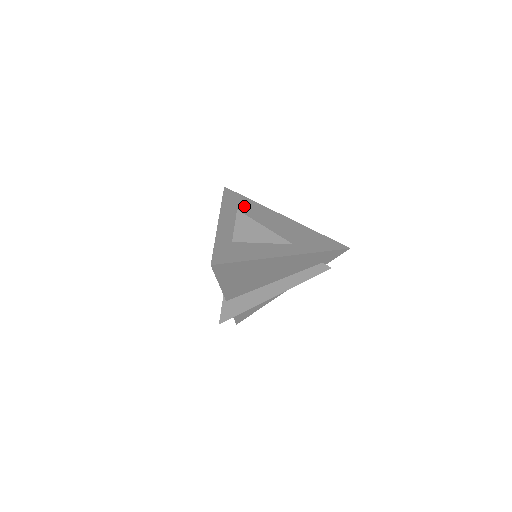
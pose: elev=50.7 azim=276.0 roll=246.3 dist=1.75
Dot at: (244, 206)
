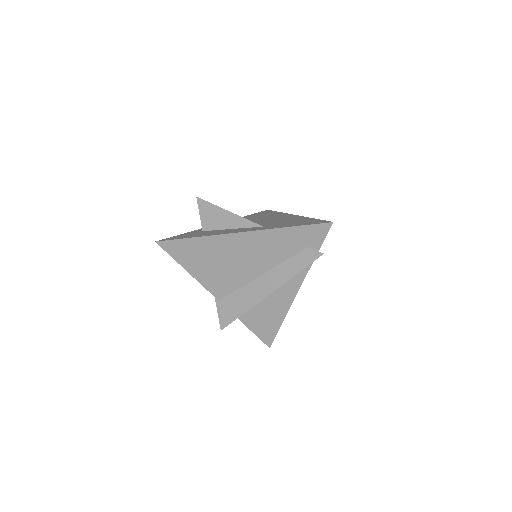
Dot at: (262, 215)
